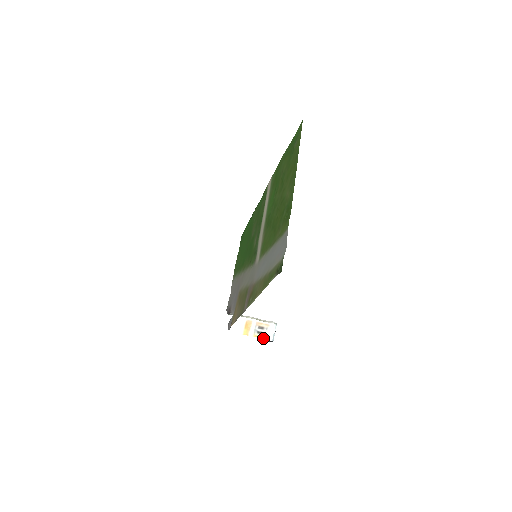
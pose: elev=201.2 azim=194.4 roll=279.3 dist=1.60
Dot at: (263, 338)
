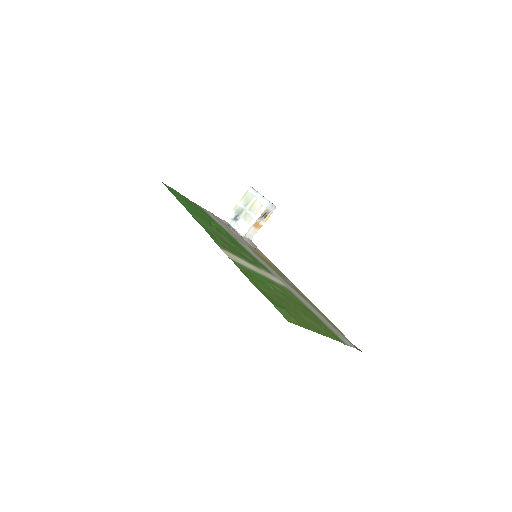
Dot at: occluded
